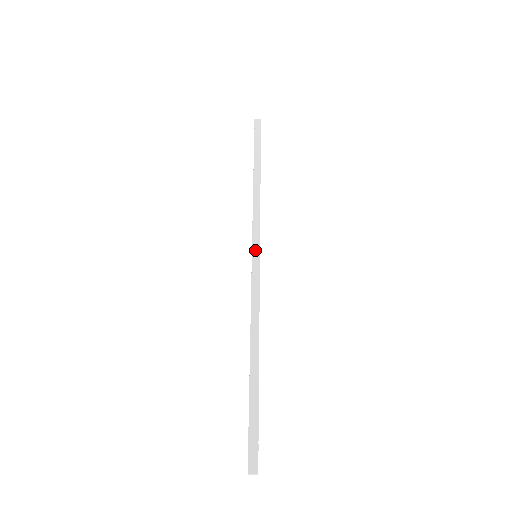
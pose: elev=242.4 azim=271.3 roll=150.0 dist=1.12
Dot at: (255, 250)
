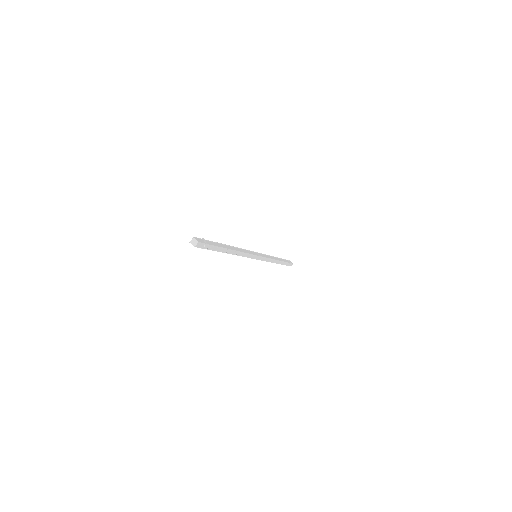
Dot at: (258, 254)
